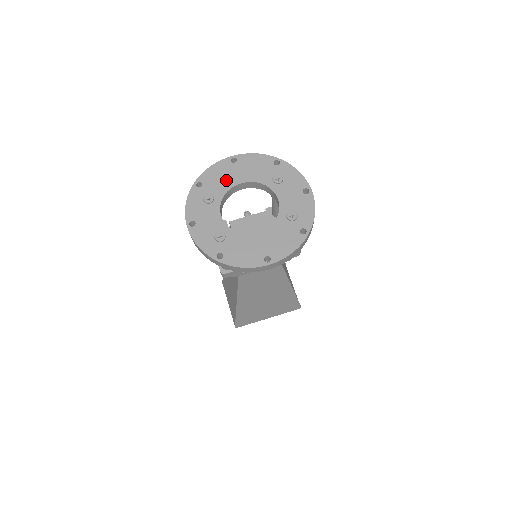
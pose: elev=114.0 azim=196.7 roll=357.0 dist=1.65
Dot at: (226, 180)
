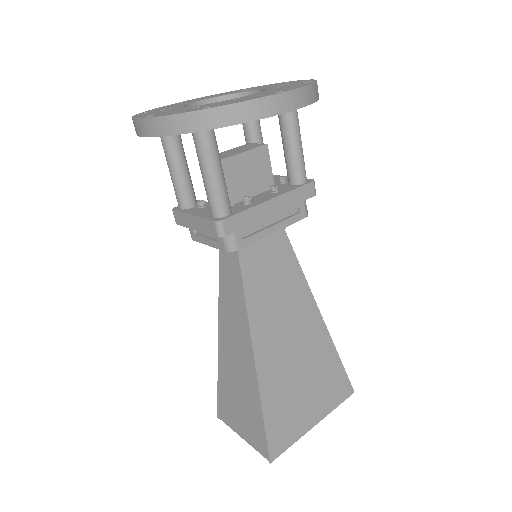
Dot at: (180, 104)
